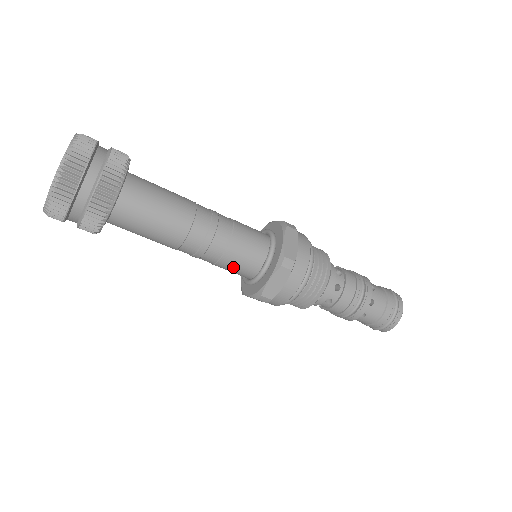
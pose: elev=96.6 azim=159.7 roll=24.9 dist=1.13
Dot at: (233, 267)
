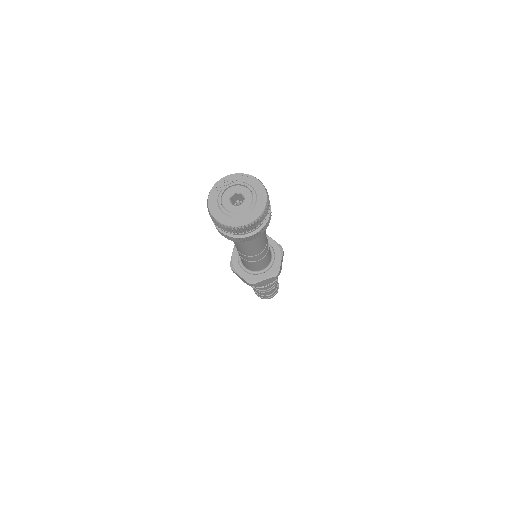
Dot at: (266, 259)
